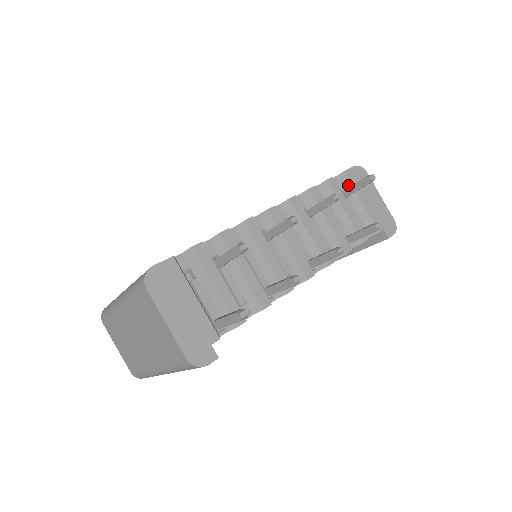
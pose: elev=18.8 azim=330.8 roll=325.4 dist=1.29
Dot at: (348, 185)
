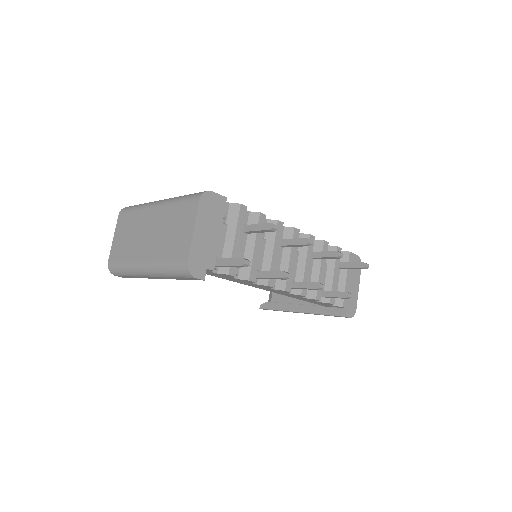
Dot at: occluded
